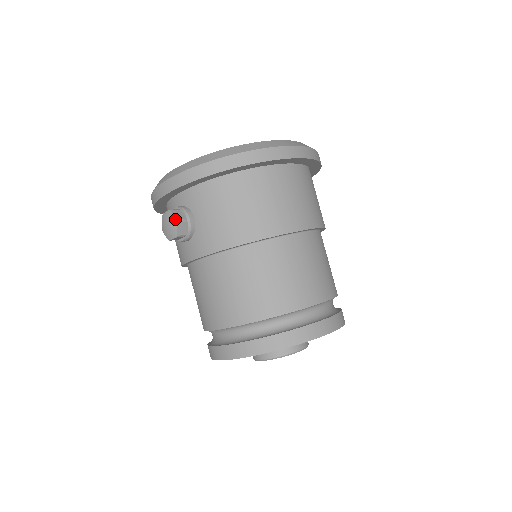
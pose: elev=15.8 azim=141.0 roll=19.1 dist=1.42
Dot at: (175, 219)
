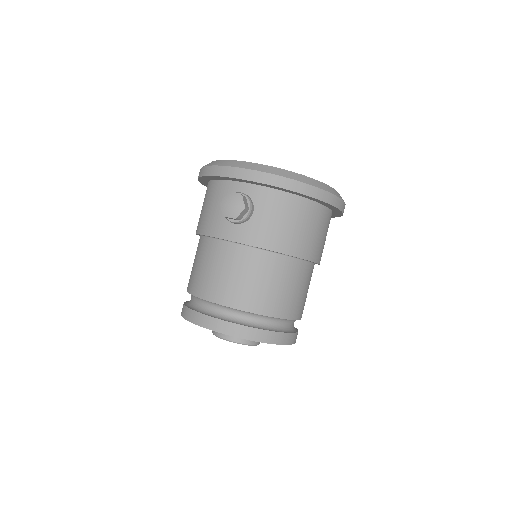
Dot at: (244, 205)
